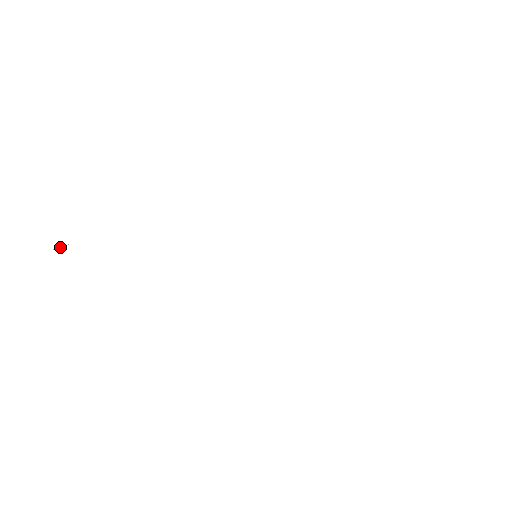
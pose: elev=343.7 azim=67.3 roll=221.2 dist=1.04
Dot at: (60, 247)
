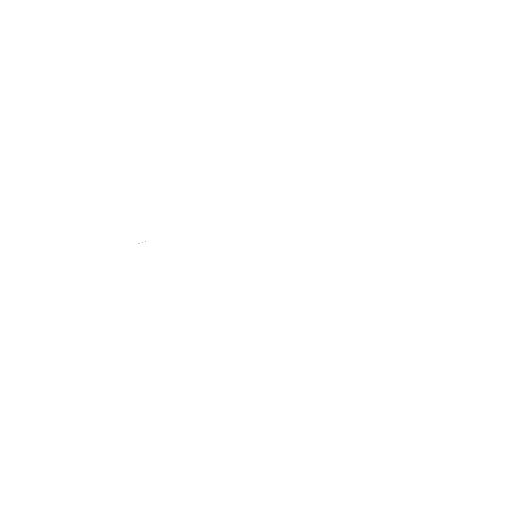
Dot at: occluded
